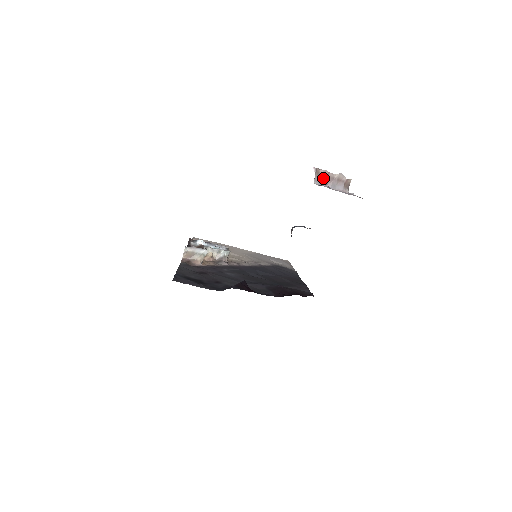
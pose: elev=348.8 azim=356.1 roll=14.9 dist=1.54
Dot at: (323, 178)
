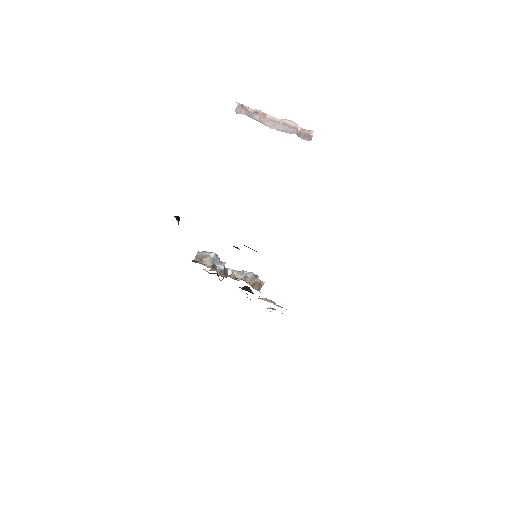
Dot at: (255, 115)
